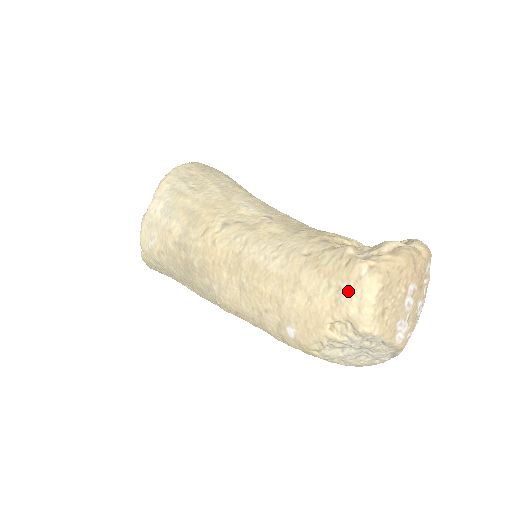
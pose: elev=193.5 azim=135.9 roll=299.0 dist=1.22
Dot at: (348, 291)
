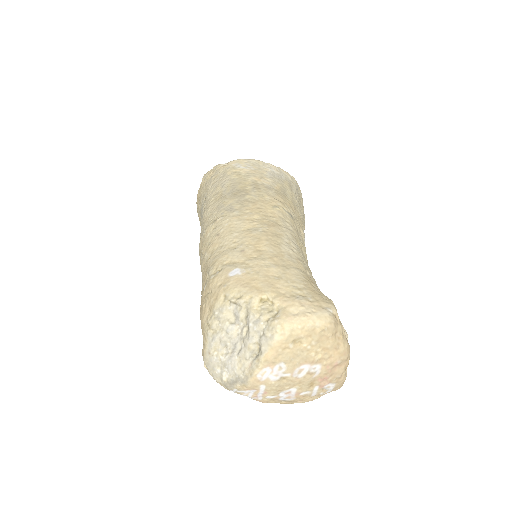
Dot at: (308, 302)
